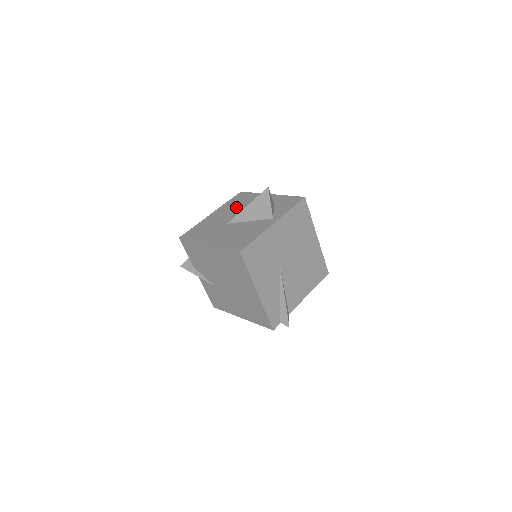
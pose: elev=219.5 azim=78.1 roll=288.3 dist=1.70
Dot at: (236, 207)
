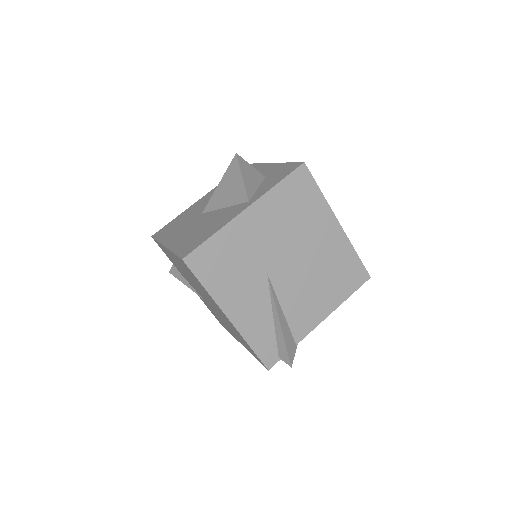
Dot at: occluded
